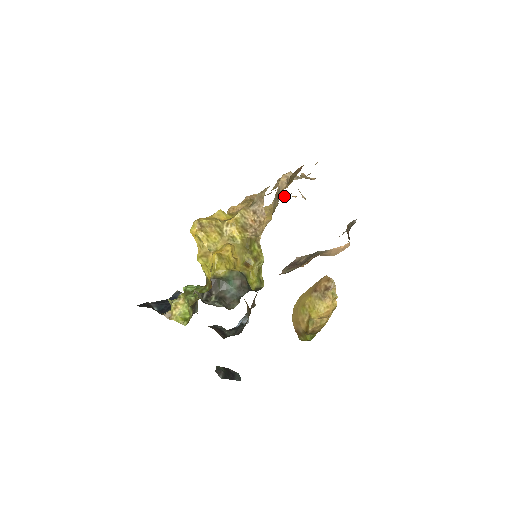
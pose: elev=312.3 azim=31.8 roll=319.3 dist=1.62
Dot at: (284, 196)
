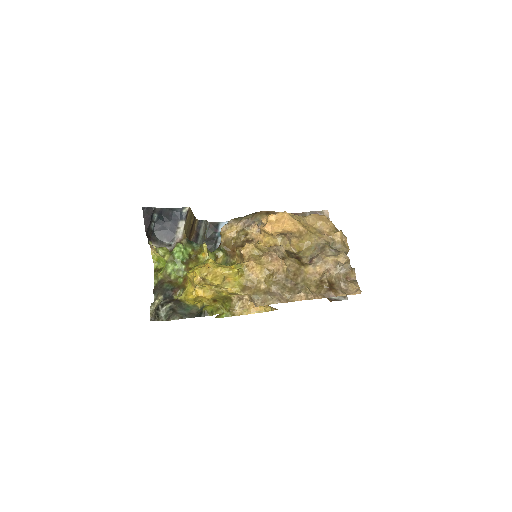
Dot at: (337, 238)
